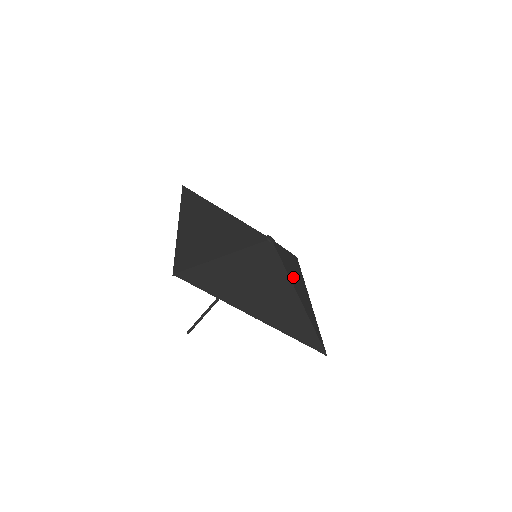
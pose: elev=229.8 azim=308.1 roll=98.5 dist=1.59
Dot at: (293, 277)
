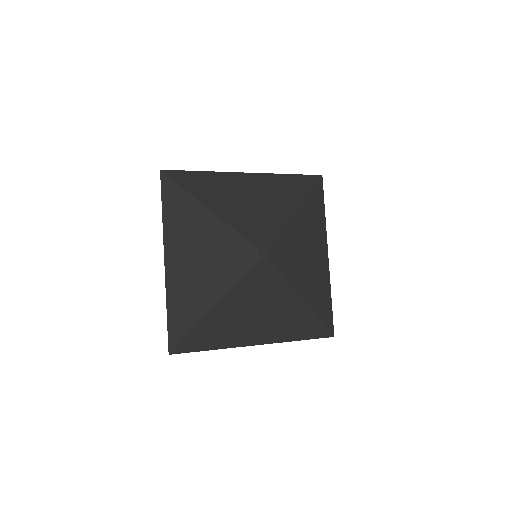
Dot at: (299, 266)
